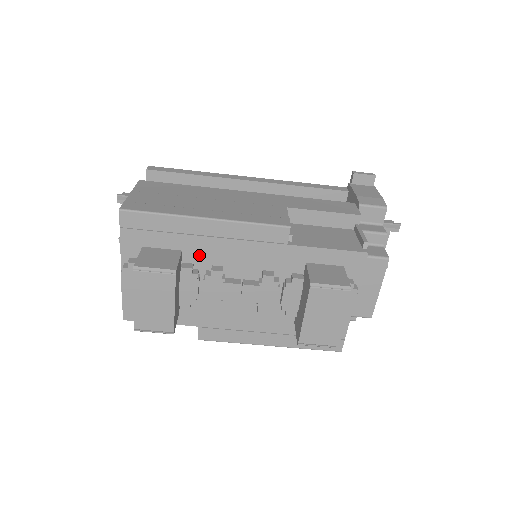
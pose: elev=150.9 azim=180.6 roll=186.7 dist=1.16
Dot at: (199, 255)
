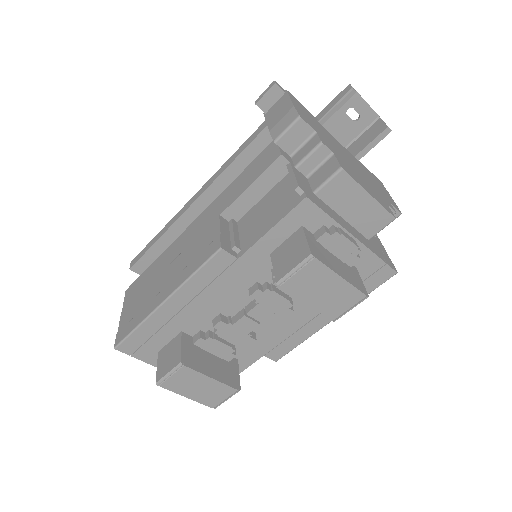
Dot at: (195, 323)
